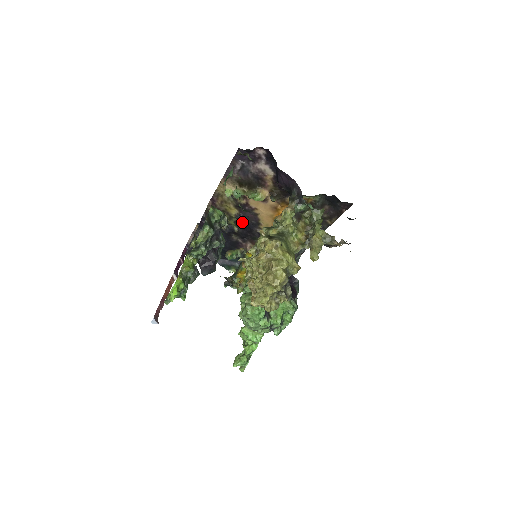
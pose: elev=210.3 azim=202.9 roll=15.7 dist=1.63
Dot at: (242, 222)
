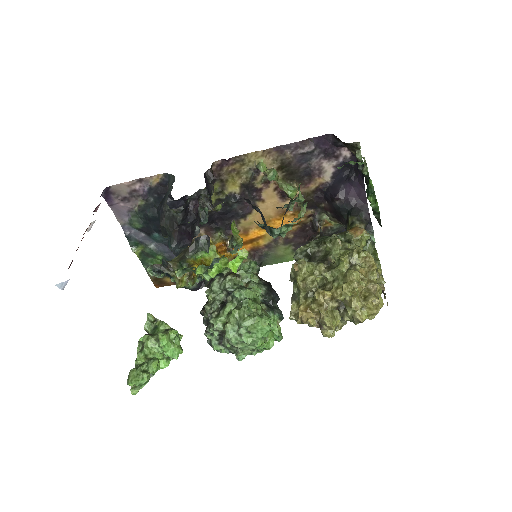
Dot at: (226, 204)
